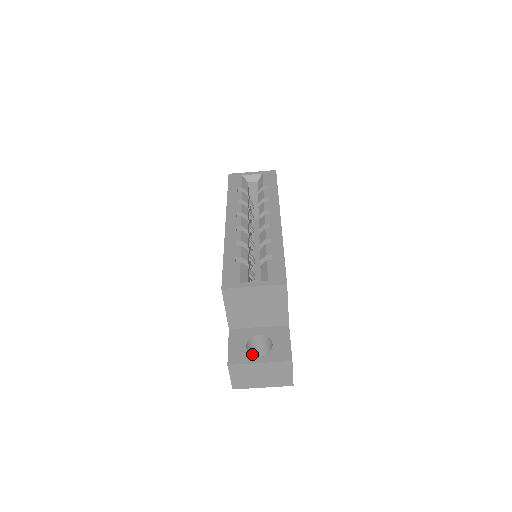
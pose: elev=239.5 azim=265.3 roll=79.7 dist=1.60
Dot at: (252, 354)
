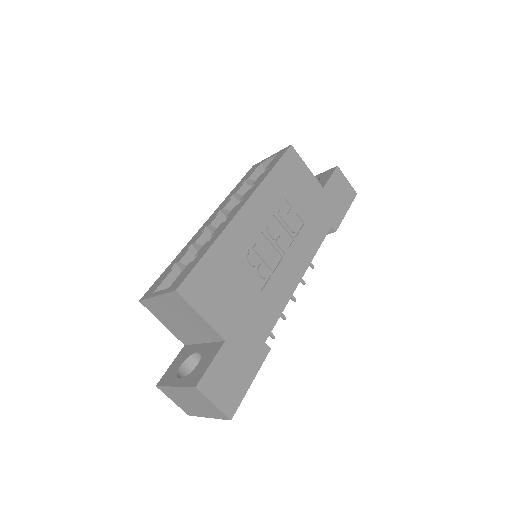
Dot at: occluded
